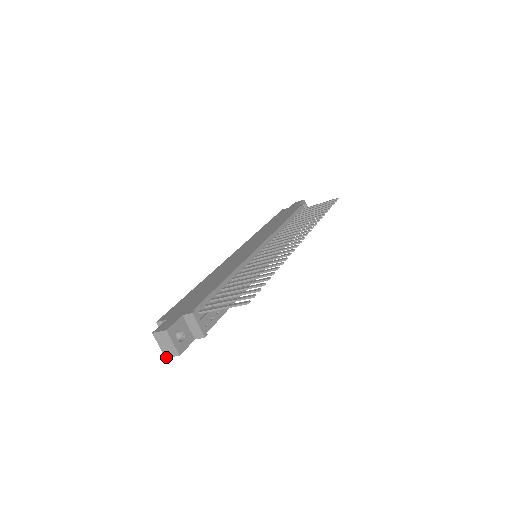
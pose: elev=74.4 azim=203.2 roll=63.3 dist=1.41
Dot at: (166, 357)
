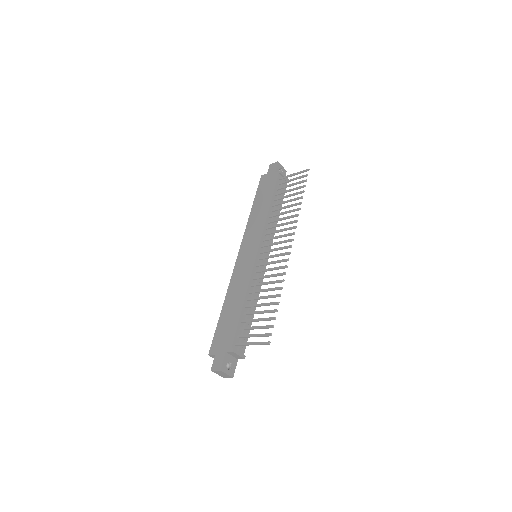
Dot at: occluded
